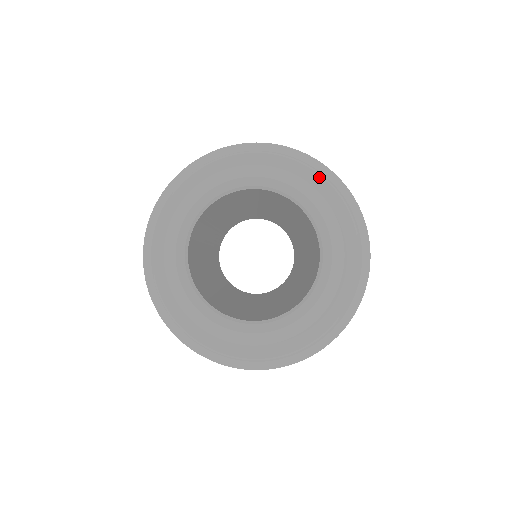
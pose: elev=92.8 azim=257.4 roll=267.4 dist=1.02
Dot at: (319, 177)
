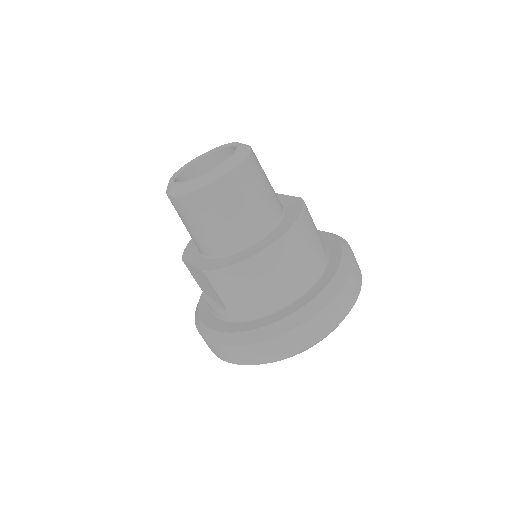
Dot at: occluded
